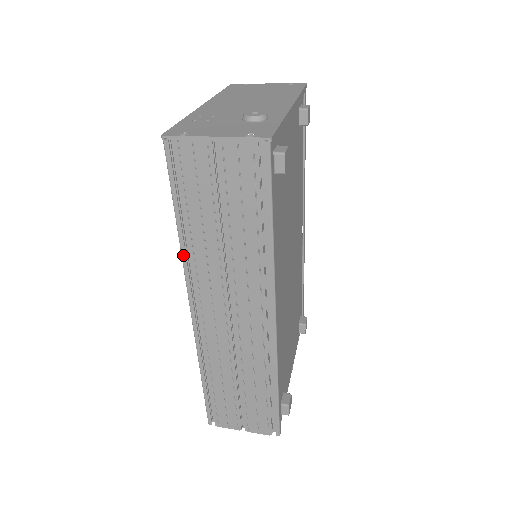
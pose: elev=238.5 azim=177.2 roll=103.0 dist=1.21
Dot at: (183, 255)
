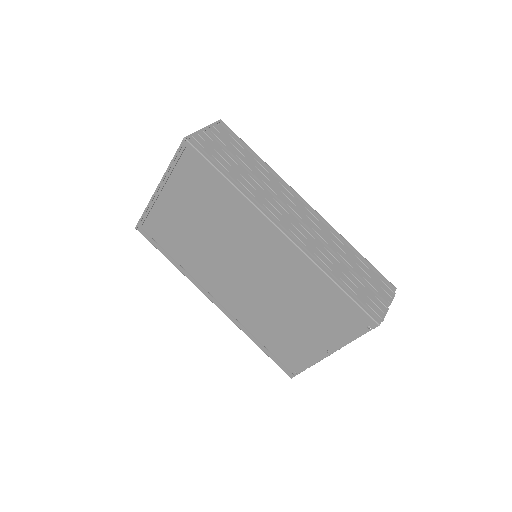
Dot at: (247, 196)
